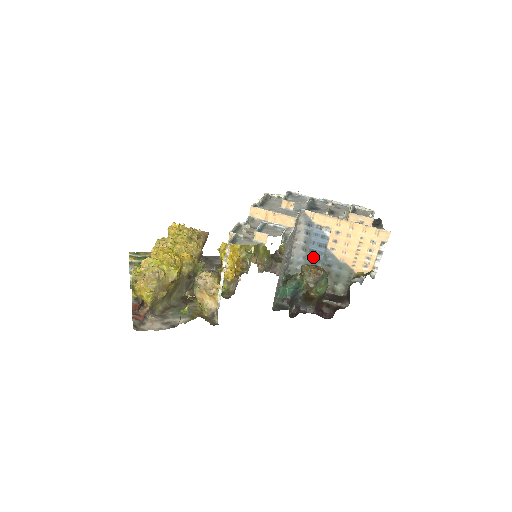
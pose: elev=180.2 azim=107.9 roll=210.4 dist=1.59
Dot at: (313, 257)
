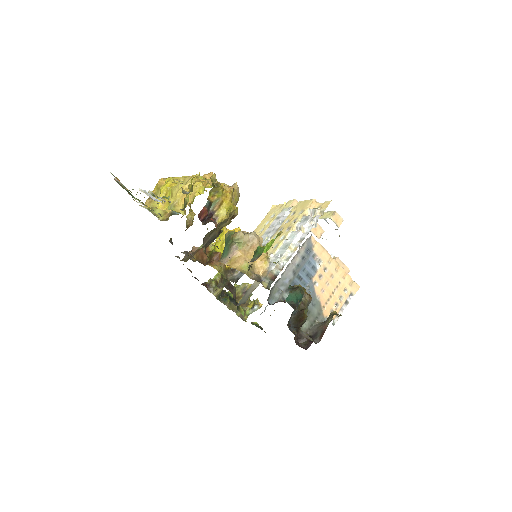
Dot at: (297, 284)
